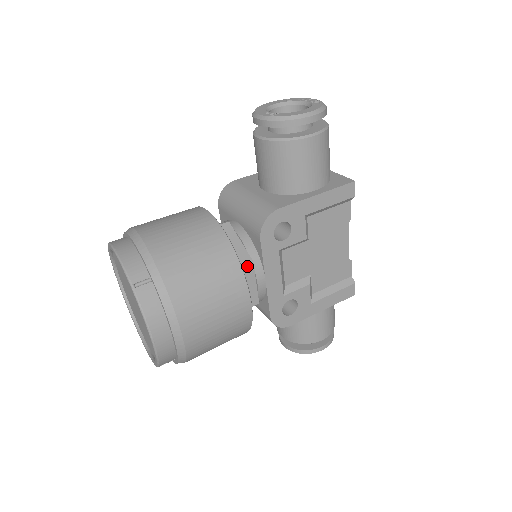
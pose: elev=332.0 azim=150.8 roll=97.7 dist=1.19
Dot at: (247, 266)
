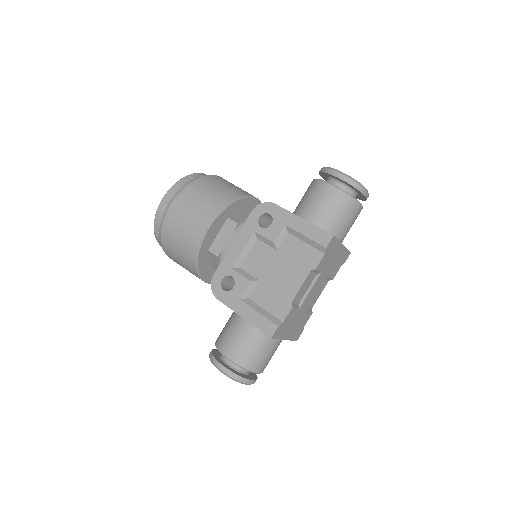
Dot at: (233, 223)
